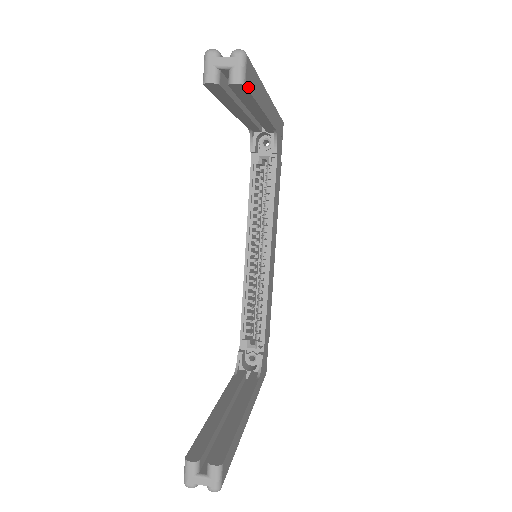
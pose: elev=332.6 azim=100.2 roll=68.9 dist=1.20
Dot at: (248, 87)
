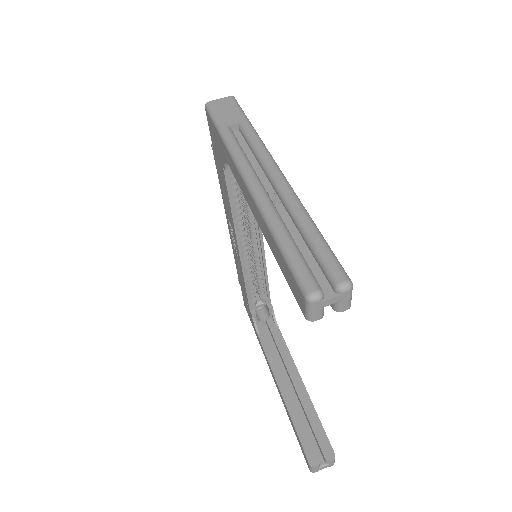
Dot at: occluded
